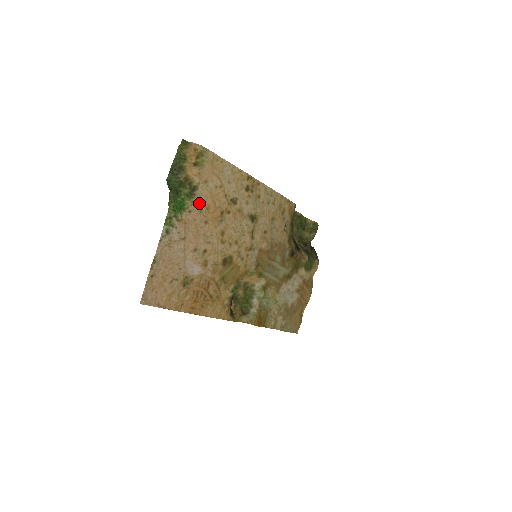
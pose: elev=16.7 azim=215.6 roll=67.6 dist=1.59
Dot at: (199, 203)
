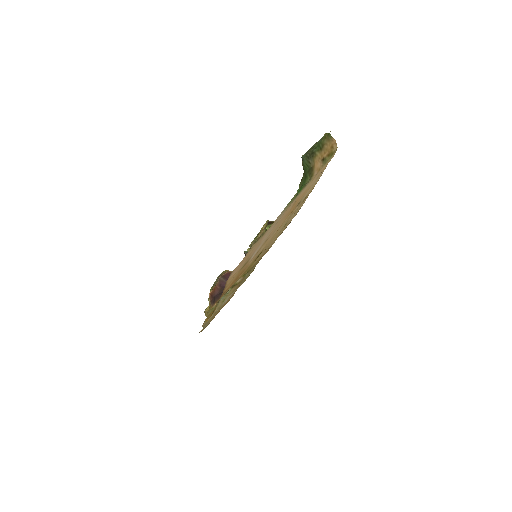
Dot at: (299, 195)
